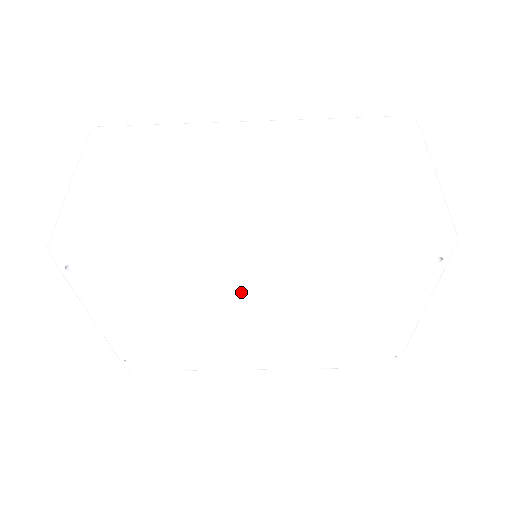
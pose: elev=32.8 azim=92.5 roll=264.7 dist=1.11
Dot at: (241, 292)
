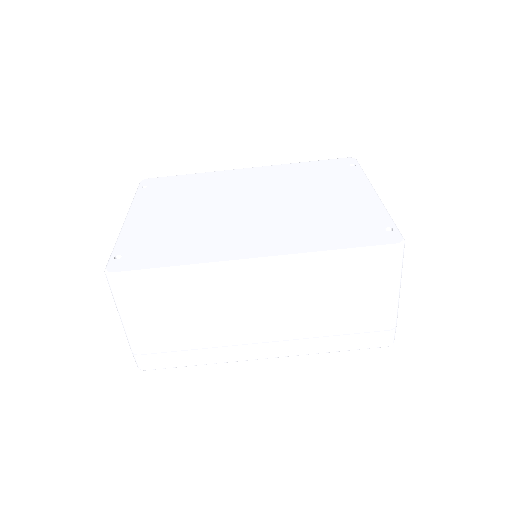
Dot at: (241, 190)
